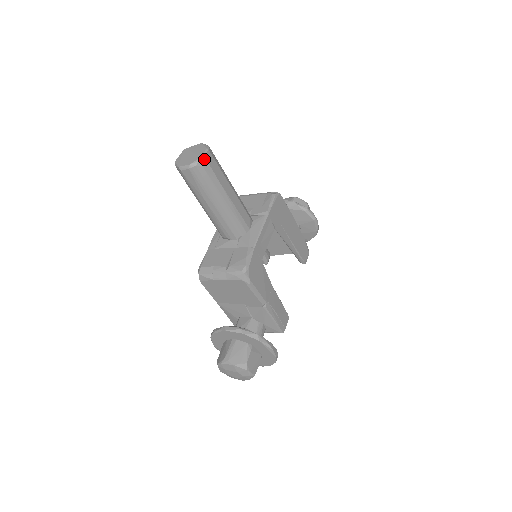
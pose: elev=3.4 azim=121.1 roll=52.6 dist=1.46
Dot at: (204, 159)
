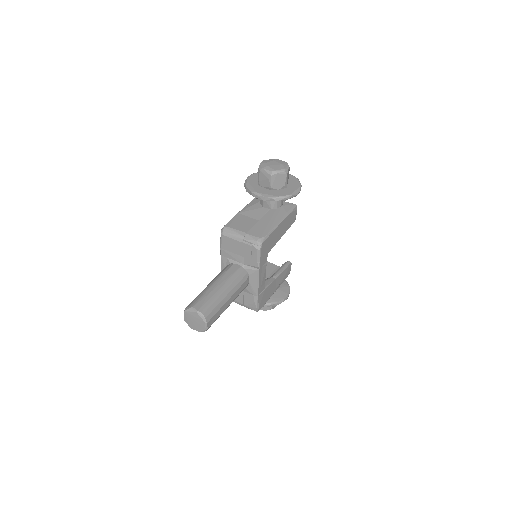
Dot at: occluded
